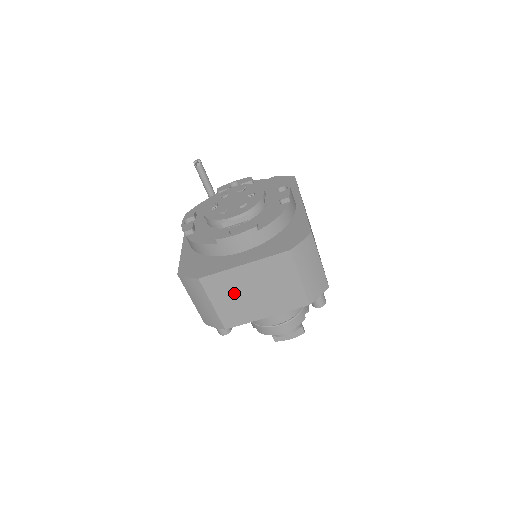
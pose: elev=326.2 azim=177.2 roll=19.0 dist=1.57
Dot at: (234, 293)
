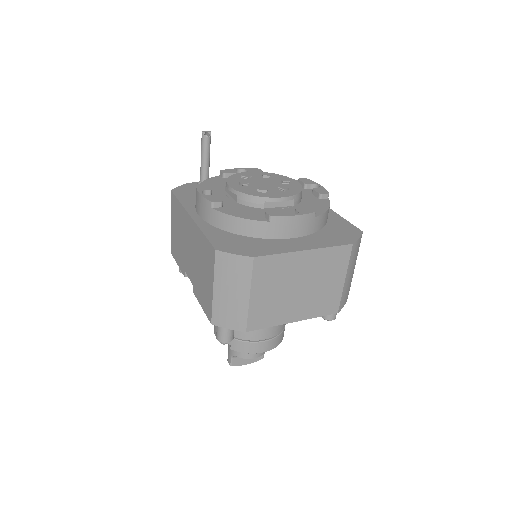
Dot at: (279, 284)
